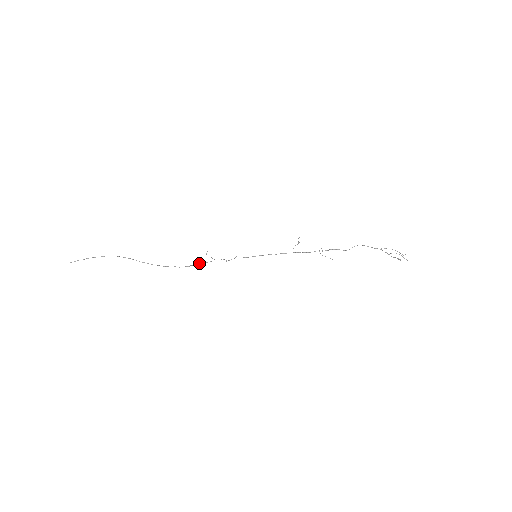
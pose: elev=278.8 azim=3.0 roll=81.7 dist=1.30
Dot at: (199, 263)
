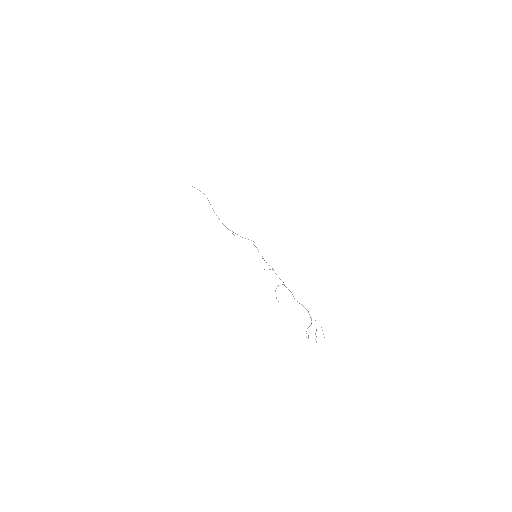
Dot at: occluded
